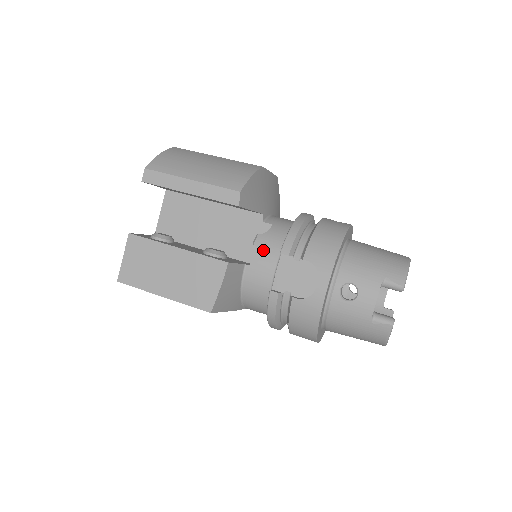
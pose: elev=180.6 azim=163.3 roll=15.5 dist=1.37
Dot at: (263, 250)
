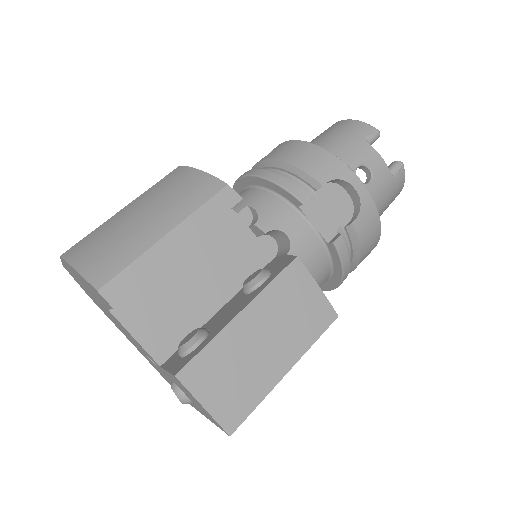
Dot at: (281, 225)
